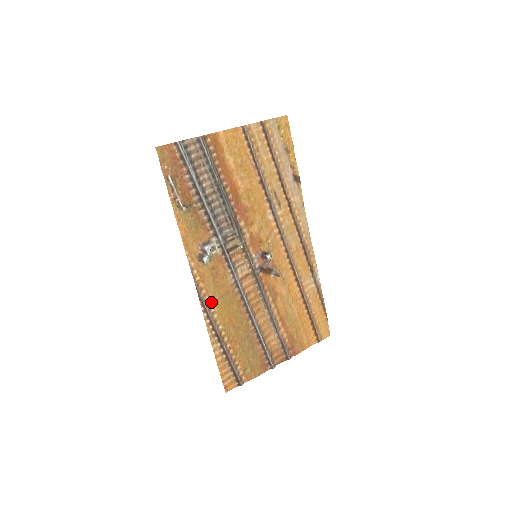
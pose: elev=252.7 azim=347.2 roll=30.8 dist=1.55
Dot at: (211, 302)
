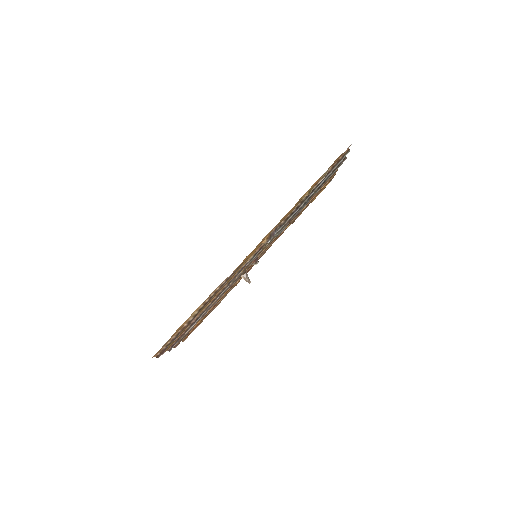
Dot at: occluded
